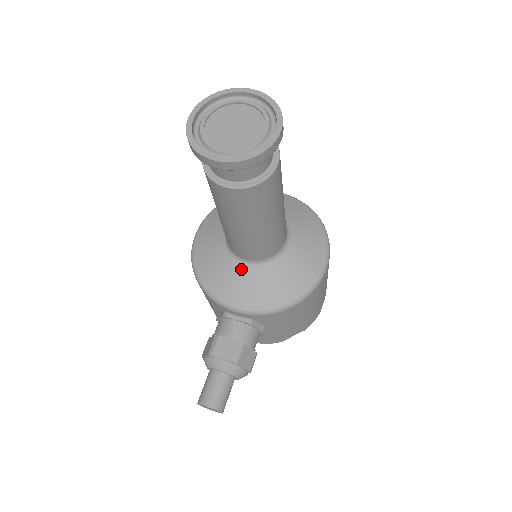
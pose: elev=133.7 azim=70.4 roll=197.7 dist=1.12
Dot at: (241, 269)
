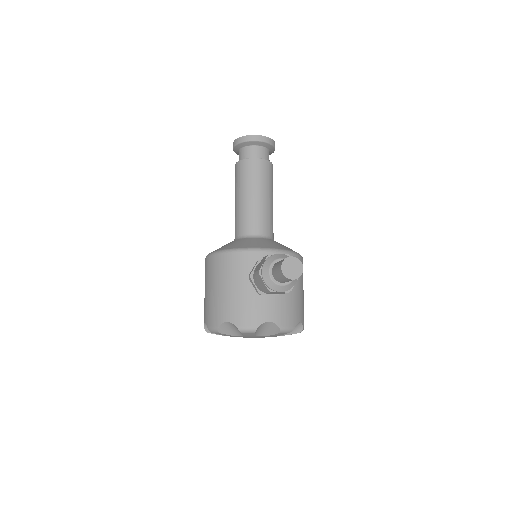
Dot at: (258, 239)
